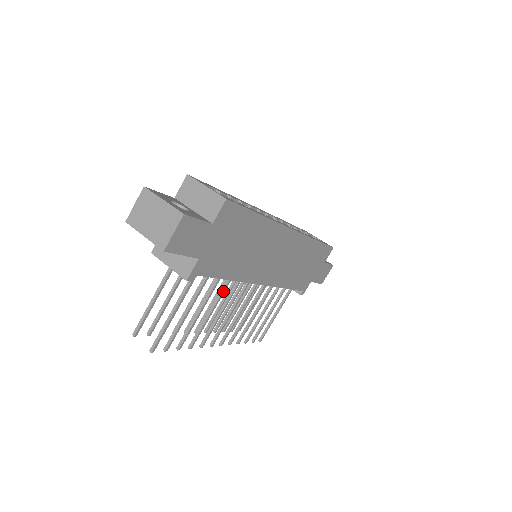
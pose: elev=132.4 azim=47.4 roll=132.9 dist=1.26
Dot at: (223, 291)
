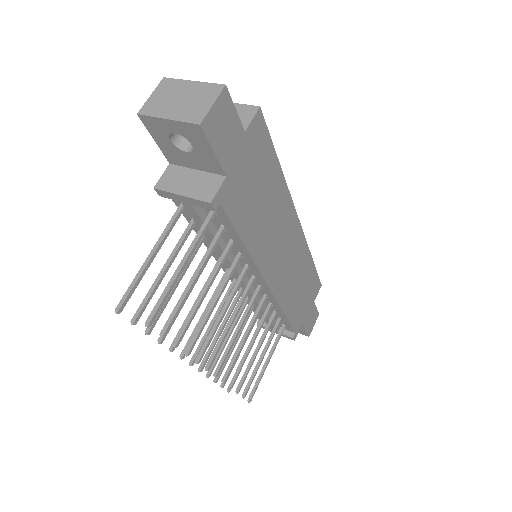
Dot at: (231, 272)
